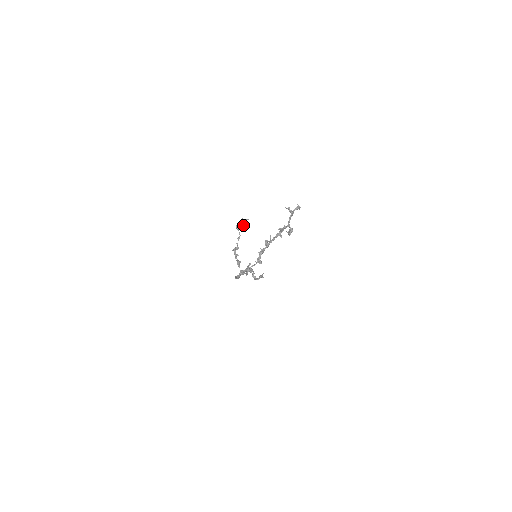
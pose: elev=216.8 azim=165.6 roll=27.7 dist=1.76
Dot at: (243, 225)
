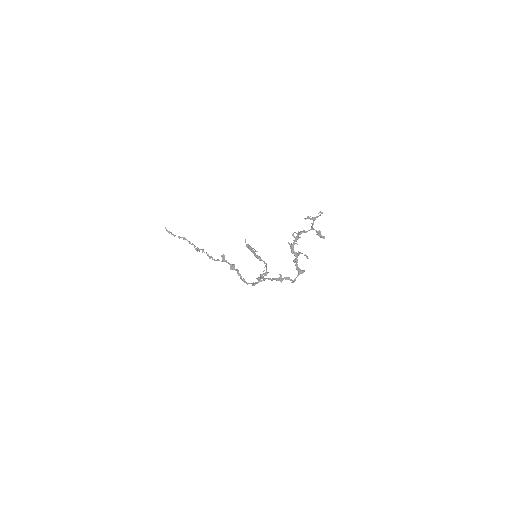
Dot at: (252, 250)
